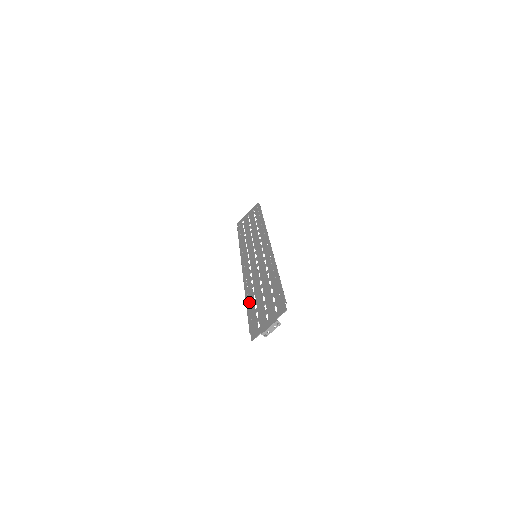
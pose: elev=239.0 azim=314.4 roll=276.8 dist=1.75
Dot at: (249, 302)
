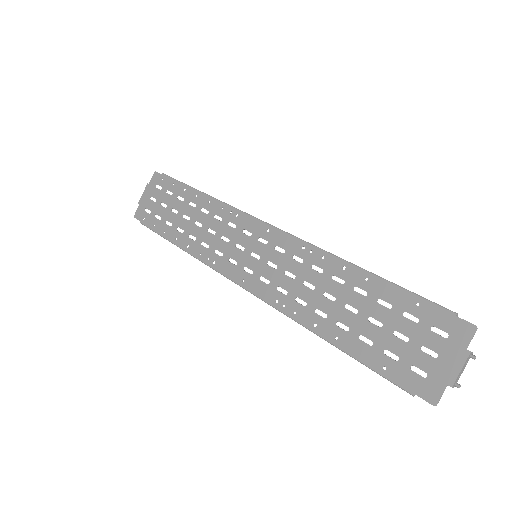
Dot at: occluded
